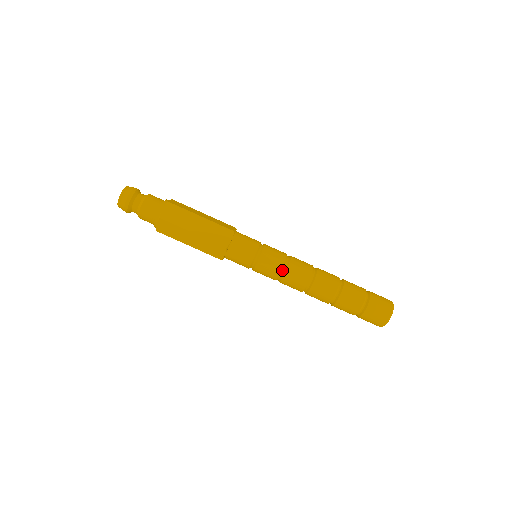
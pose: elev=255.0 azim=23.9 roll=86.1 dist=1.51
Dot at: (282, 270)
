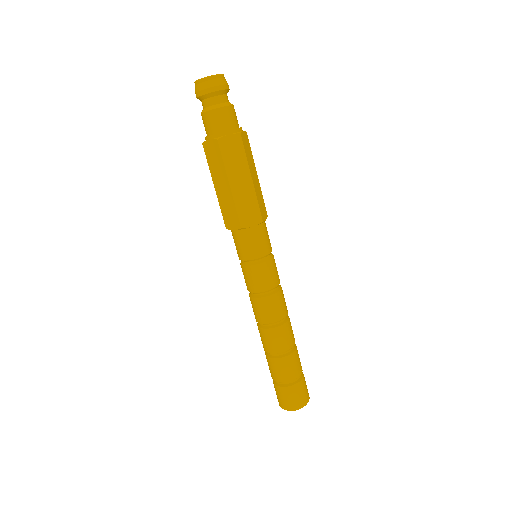
Dot at: (262, 292)
